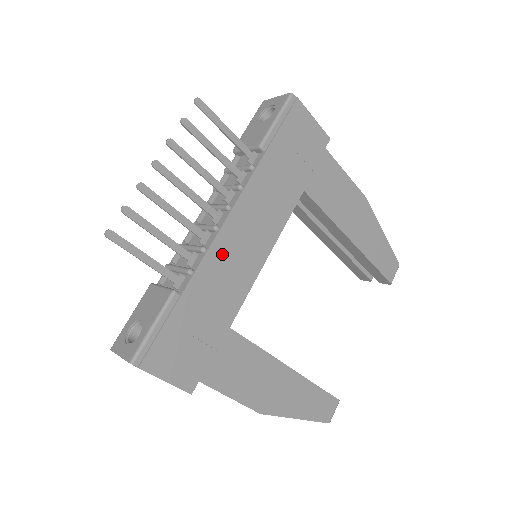
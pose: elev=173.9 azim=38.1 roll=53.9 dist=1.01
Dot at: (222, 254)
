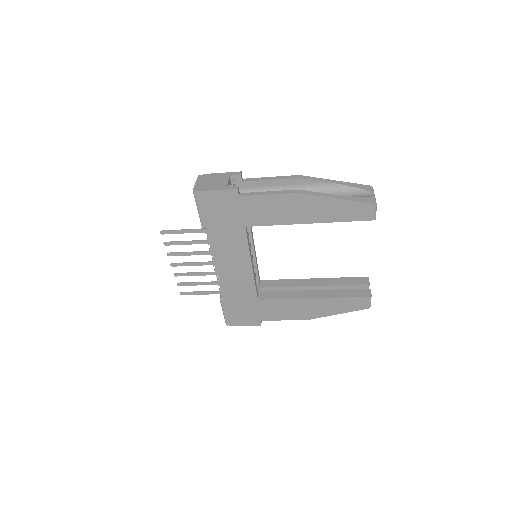
Dot at: (227, 279)
